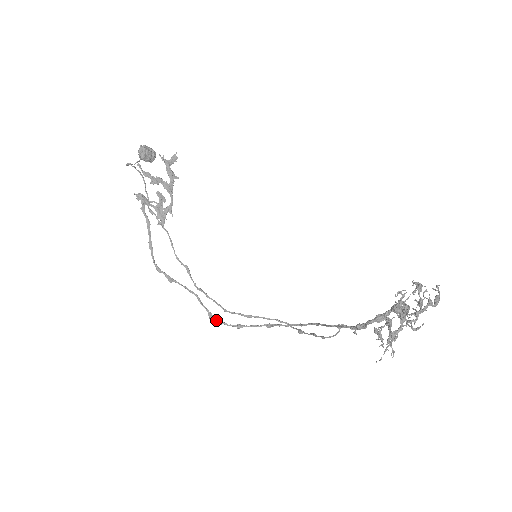
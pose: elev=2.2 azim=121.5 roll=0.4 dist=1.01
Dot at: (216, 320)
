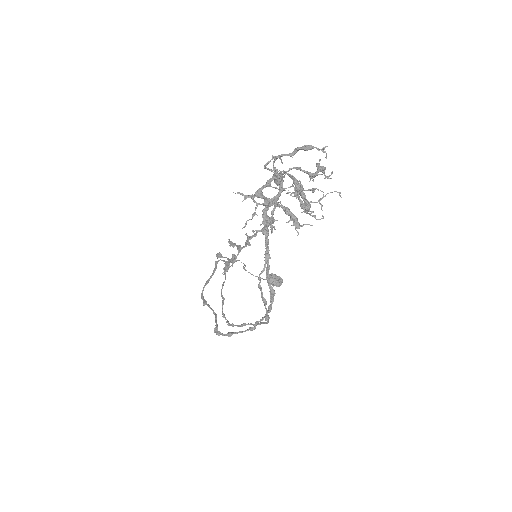
Dot at: (217, 332)
